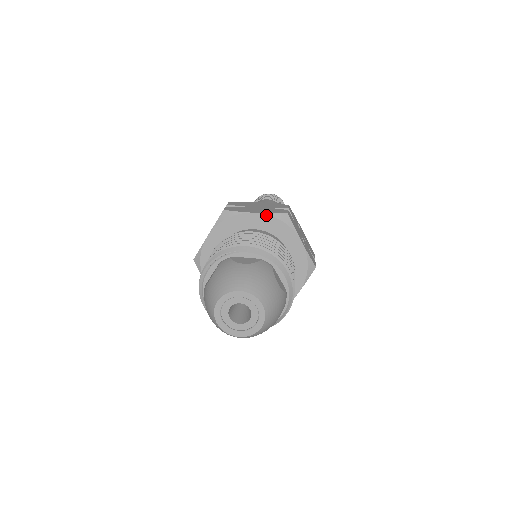
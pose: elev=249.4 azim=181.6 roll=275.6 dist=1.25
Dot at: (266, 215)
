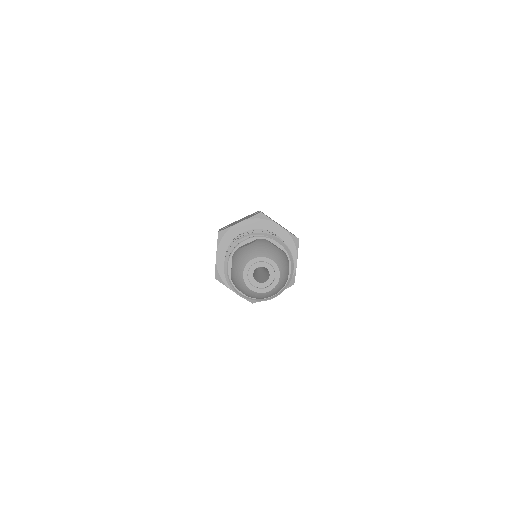
Dot at: (286, 232)
